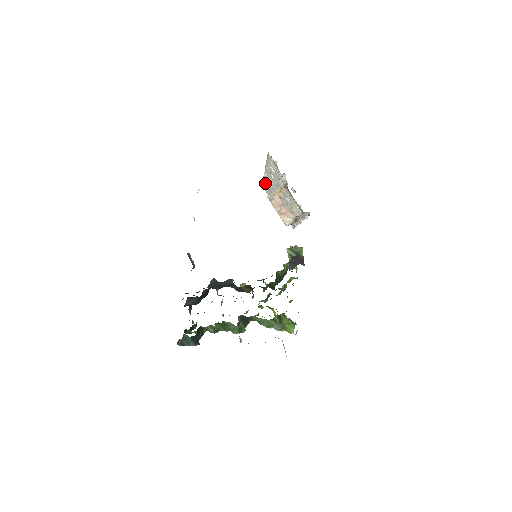
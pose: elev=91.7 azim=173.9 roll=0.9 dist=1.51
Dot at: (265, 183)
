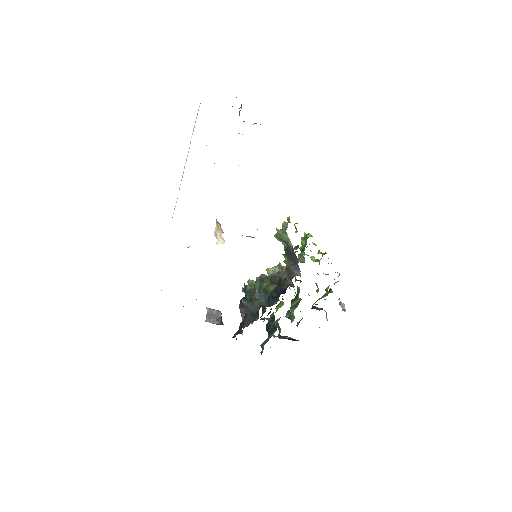
Dot at: occluded
